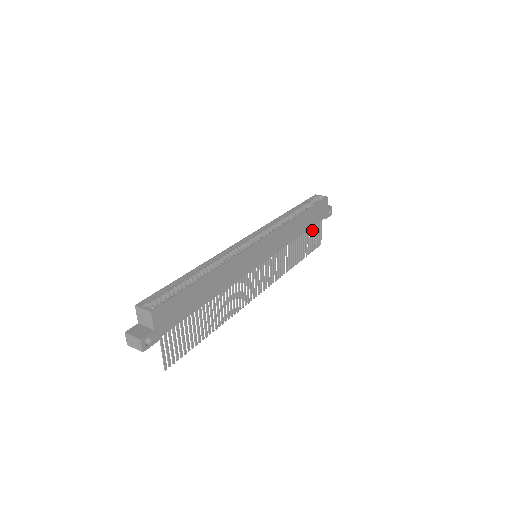
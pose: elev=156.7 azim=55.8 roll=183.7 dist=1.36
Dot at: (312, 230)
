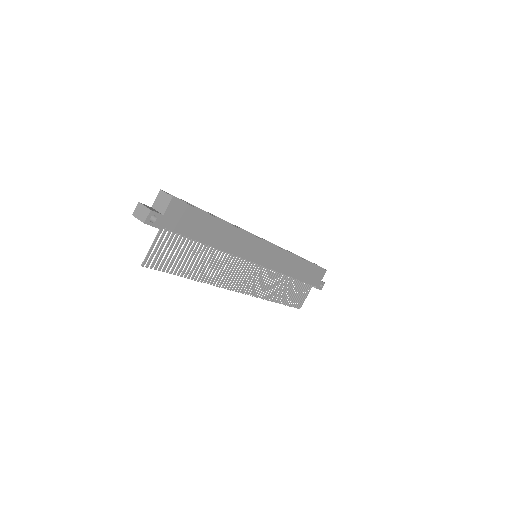
Dot at: (302, 286)
